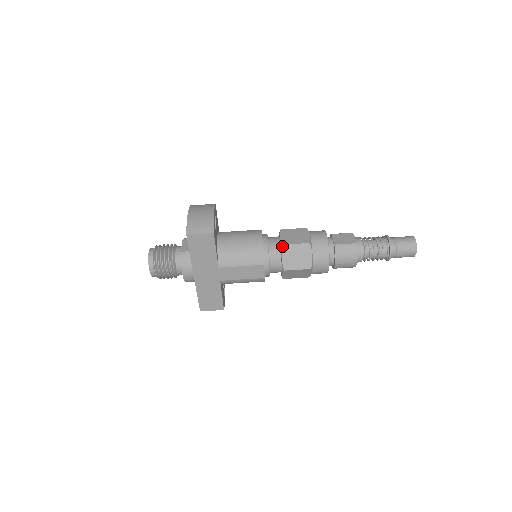
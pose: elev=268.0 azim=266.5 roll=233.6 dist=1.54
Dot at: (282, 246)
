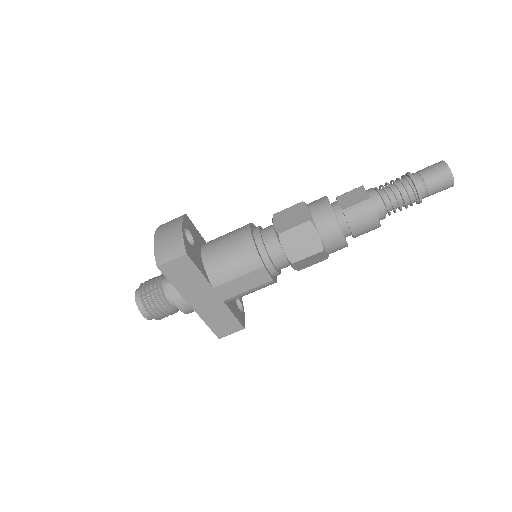
Dot at: (278, 236)
